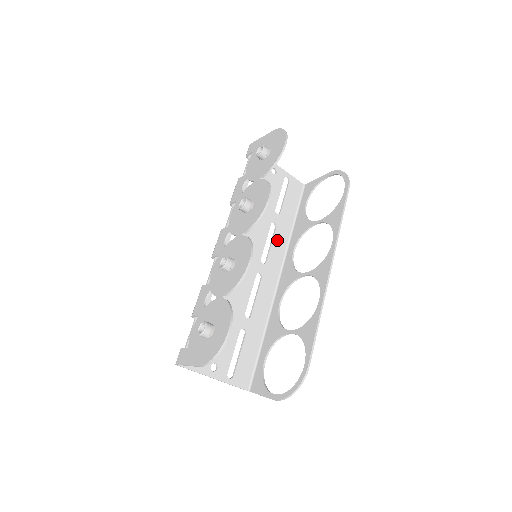
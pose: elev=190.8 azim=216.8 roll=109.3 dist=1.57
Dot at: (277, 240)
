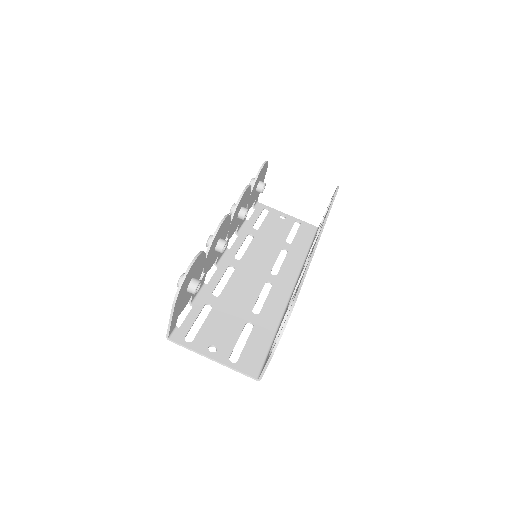
Dot at: (289, 261)
